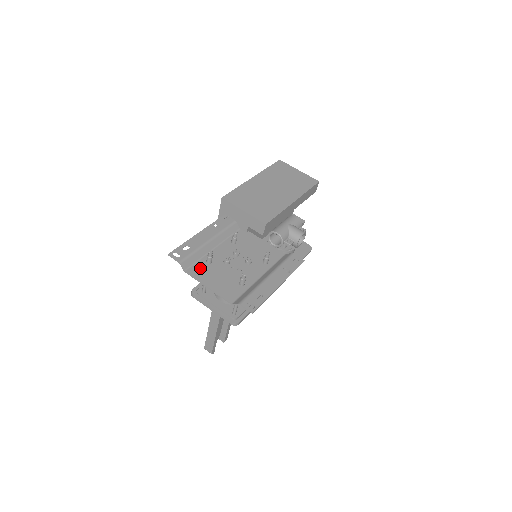
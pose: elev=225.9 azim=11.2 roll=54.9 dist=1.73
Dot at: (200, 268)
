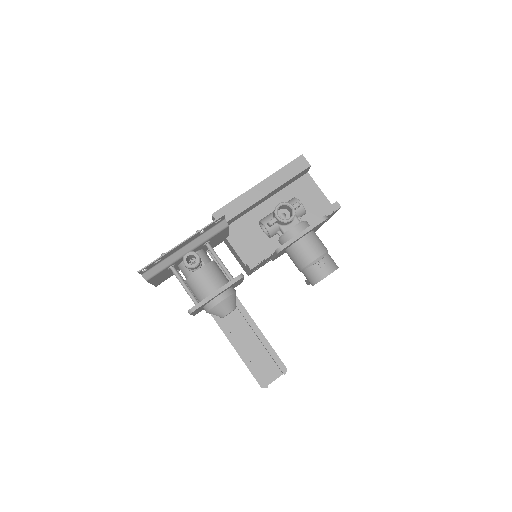
Dot at: (165, 278)
